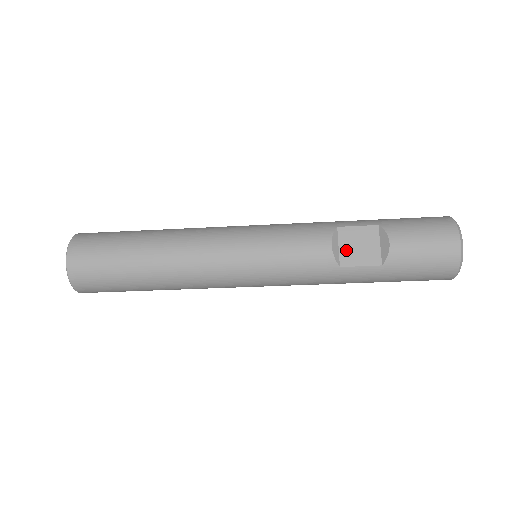
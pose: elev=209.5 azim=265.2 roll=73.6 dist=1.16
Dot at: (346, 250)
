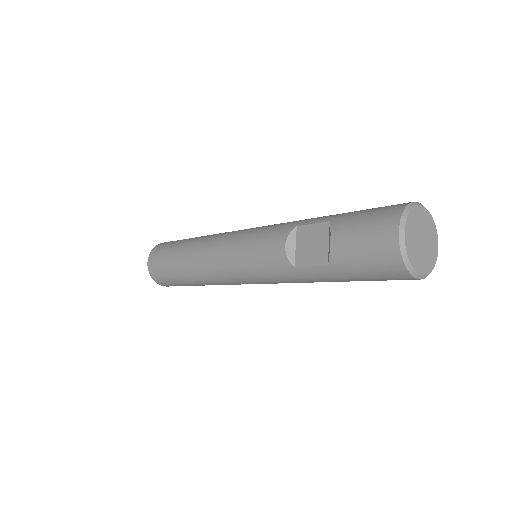
Dot at: (301, 250)
